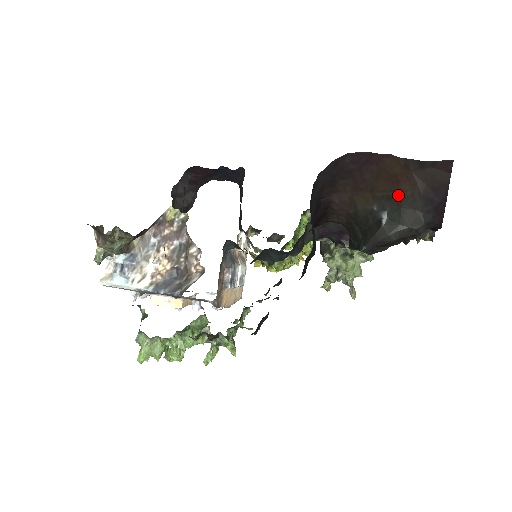
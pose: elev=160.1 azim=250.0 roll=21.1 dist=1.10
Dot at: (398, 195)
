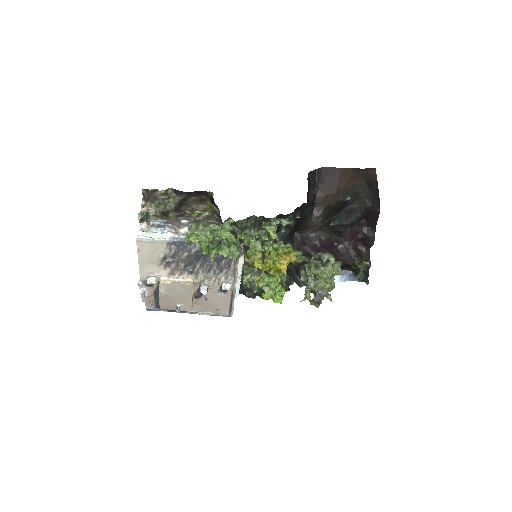
Dot at: (353, 187)
